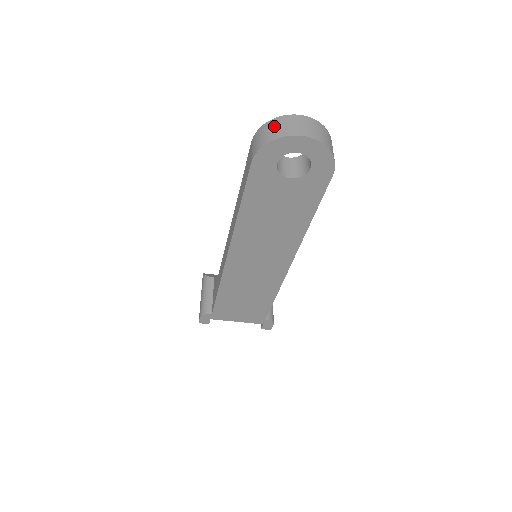
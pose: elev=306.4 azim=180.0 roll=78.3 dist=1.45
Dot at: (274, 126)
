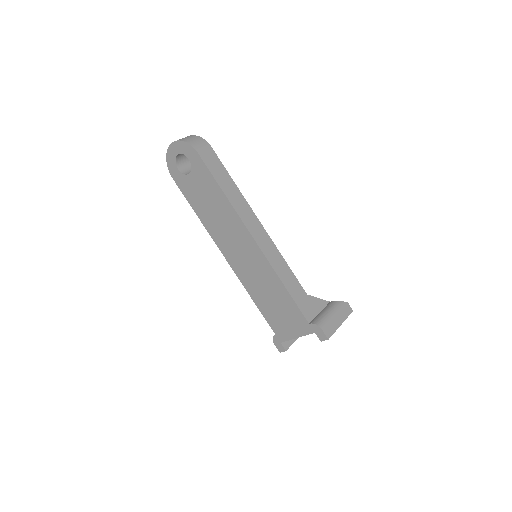
Dot at: occluded
